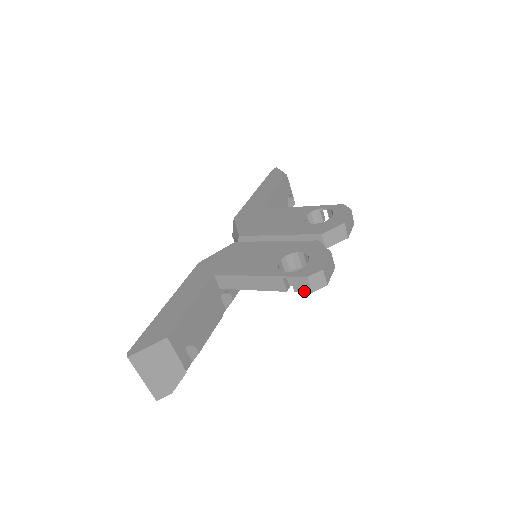
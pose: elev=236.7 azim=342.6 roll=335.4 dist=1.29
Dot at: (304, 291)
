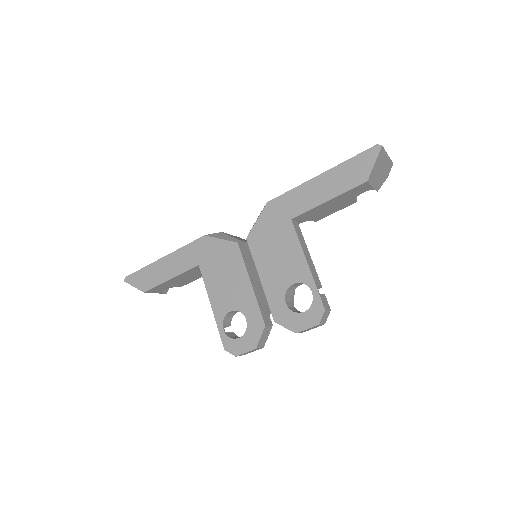
Dot at: occluded
